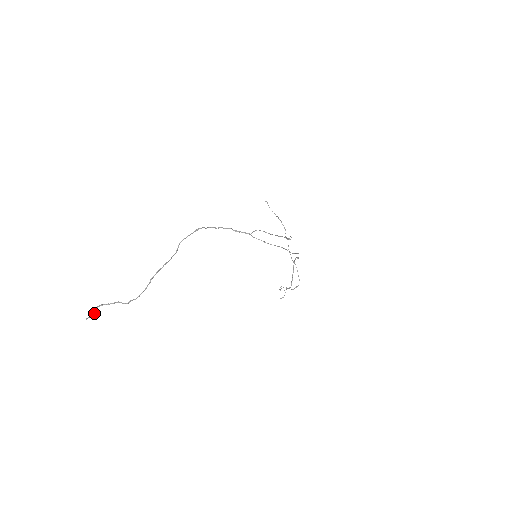
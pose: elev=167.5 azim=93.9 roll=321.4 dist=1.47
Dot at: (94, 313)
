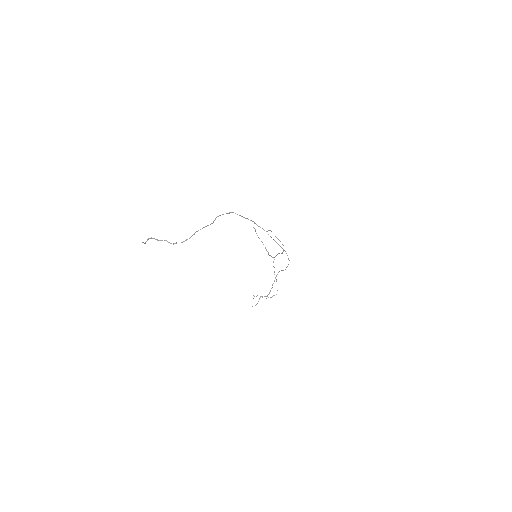
Dot at: (145, 242)
